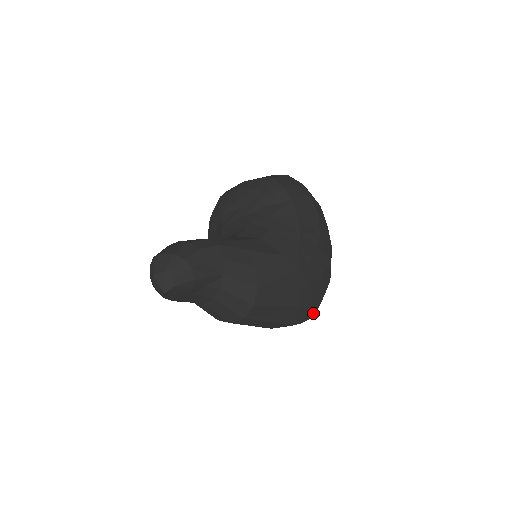
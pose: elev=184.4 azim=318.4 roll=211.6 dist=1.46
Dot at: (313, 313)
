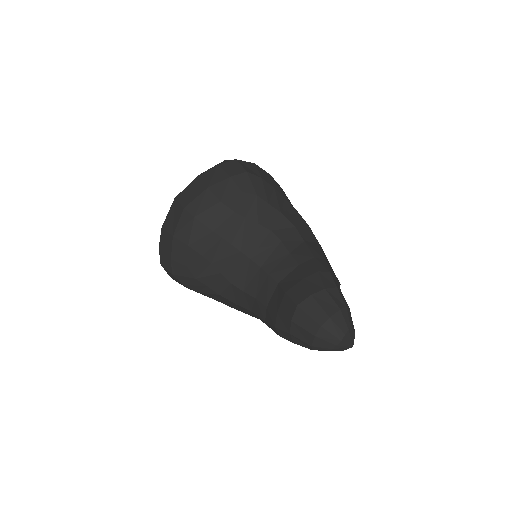
Dot at: occluded
